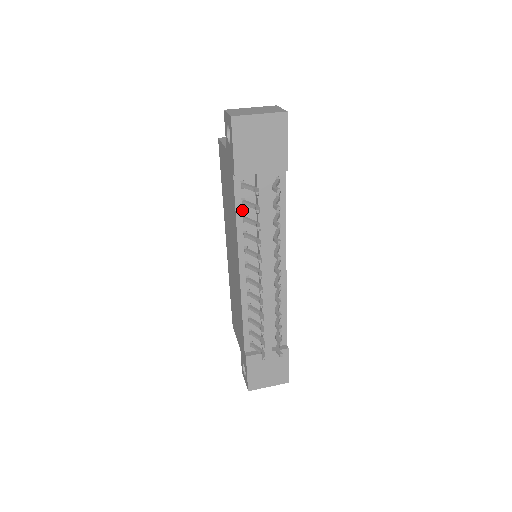
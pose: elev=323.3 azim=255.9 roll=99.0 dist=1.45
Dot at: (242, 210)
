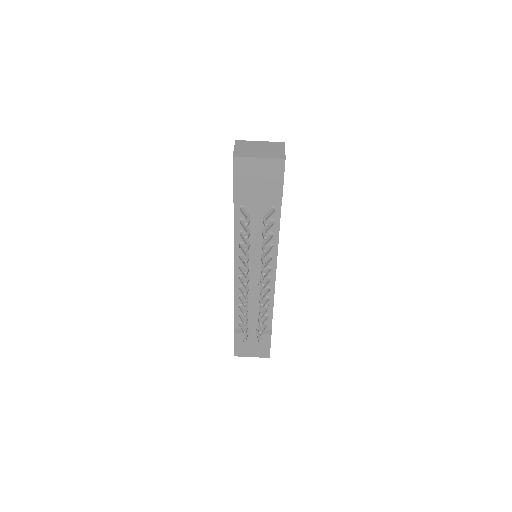
Dot at: (240, 227)
